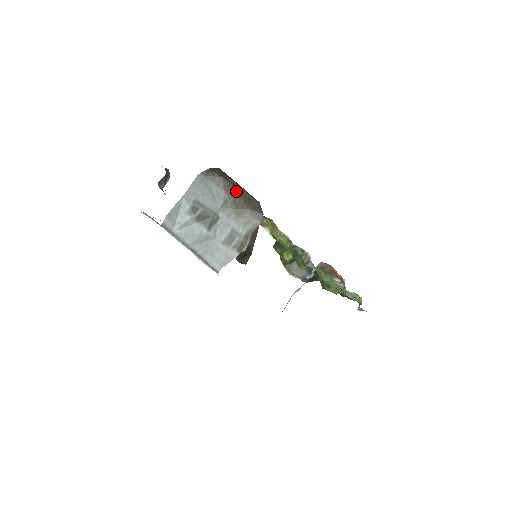
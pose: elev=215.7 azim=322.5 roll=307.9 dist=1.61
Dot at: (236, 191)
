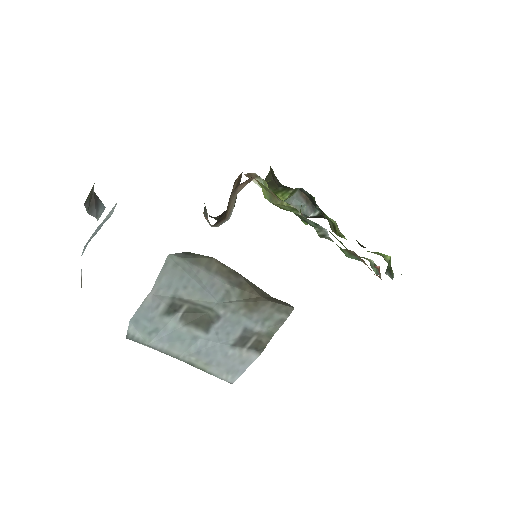
Dot at: (243, 280)
